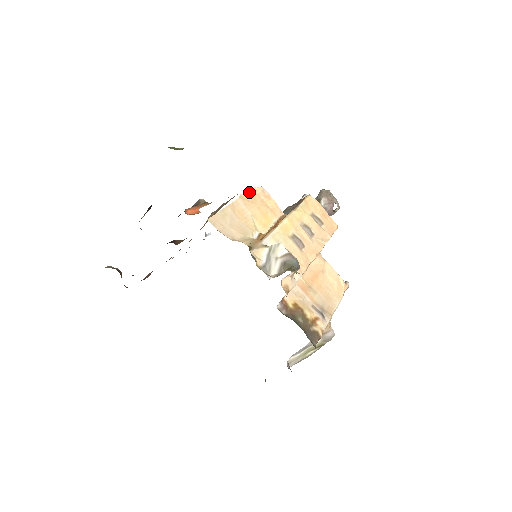
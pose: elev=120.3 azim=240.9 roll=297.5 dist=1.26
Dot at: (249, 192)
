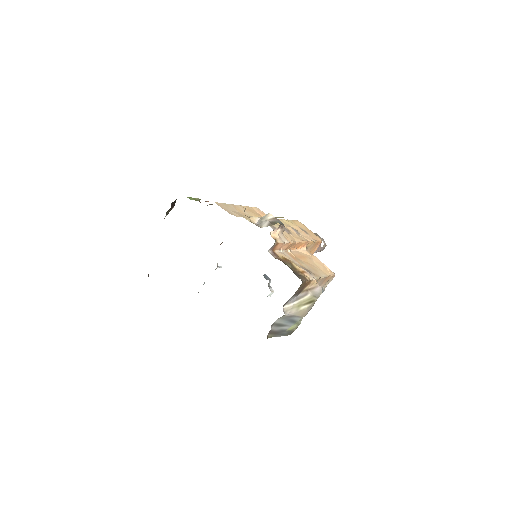
Dot at: (247, 207)
